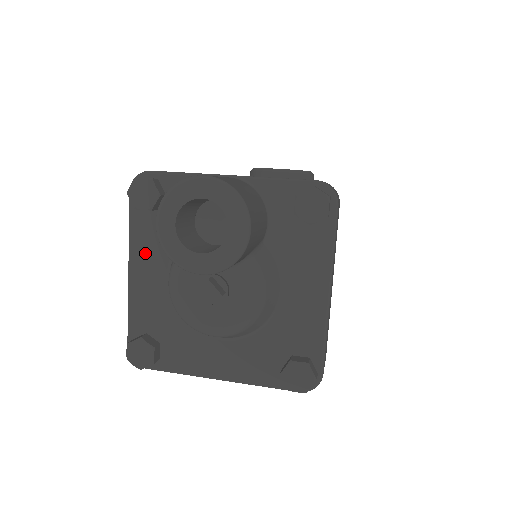
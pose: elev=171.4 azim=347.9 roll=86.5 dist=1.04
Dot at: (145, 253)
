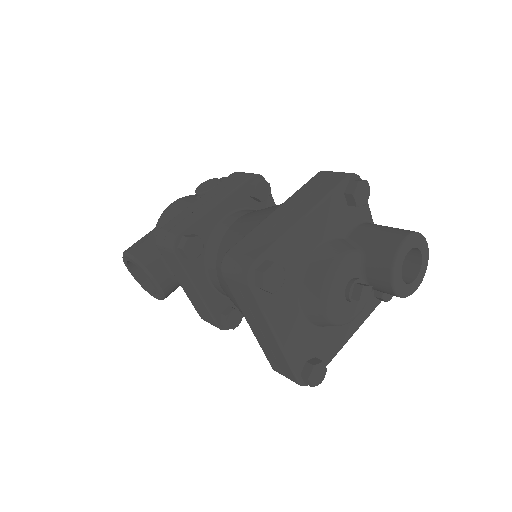
Dot at: (323, 218)
